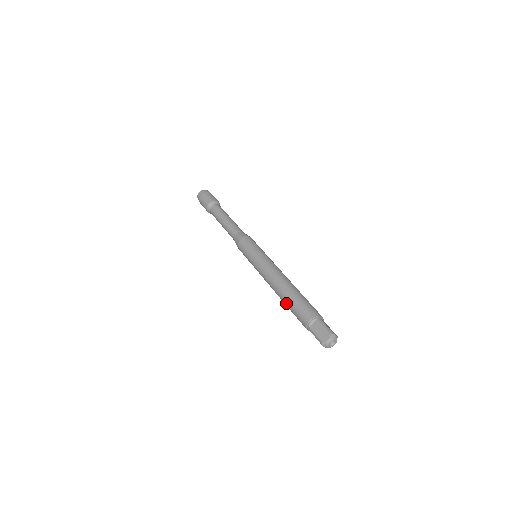
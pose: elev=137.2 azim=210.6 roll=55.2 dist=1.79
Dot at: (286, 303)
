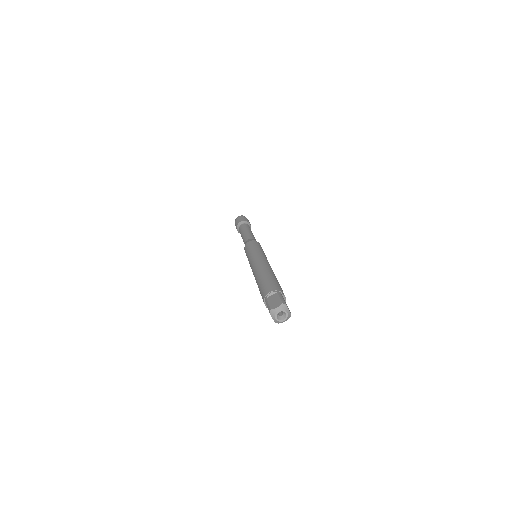
Dot at: (258, 283)
